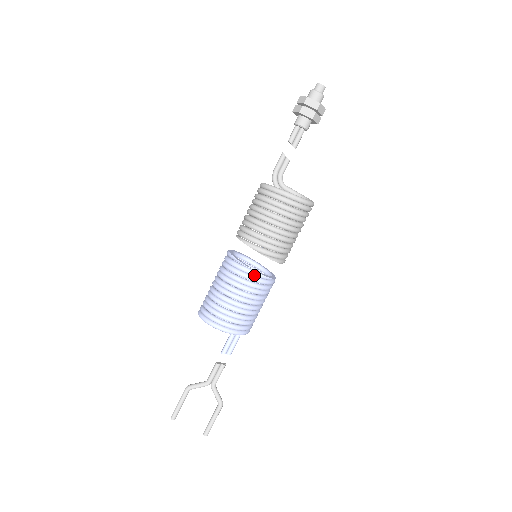
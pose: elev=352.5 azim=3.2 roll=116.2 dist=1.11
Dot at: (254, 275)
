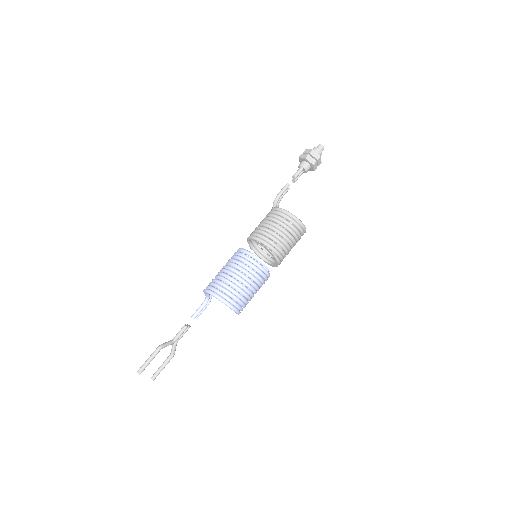
Dot at: occluded
